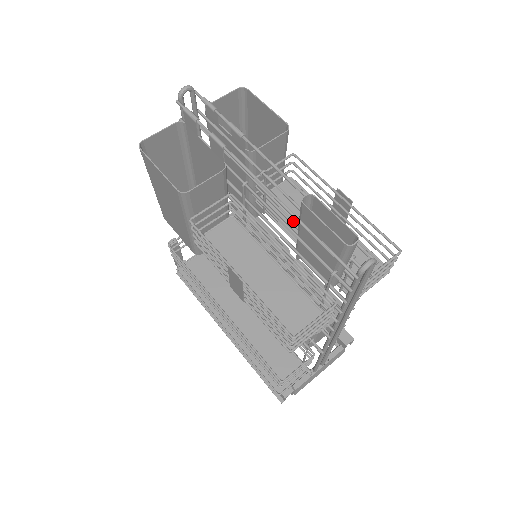
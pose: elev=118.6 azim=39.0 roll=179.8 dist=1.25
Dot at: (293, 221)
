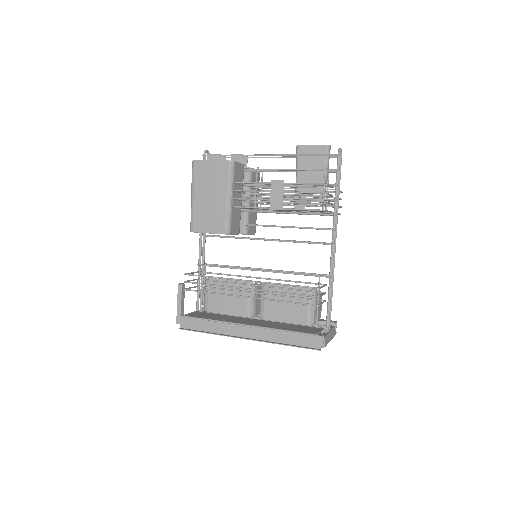
Dot at: occluded
